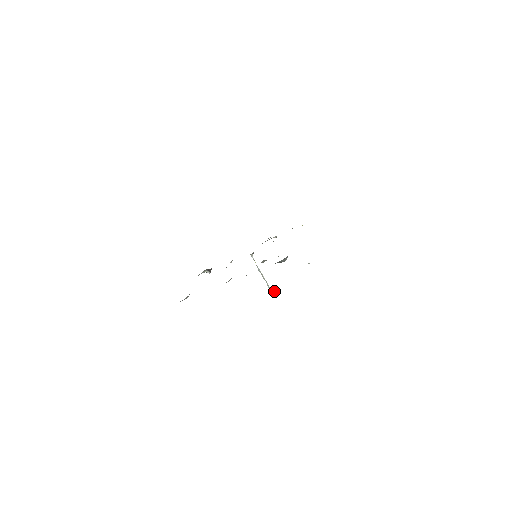
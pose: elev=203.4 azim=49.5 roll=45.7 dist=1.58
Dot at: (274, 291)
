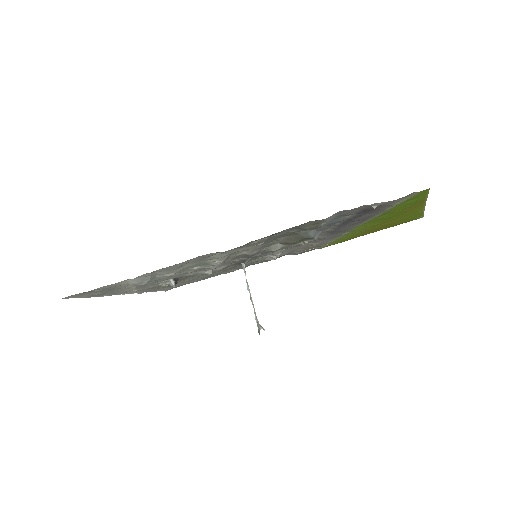
Dot at: occluded
